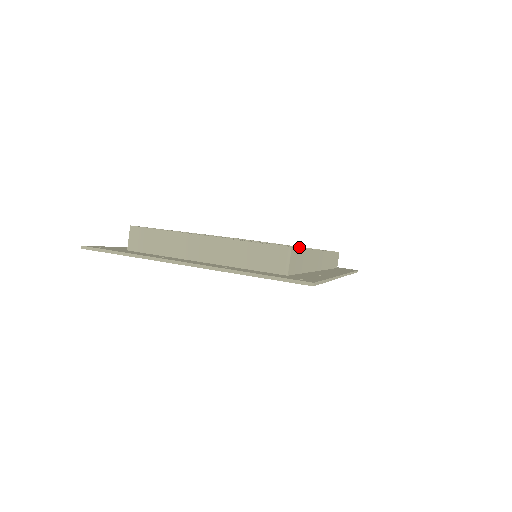
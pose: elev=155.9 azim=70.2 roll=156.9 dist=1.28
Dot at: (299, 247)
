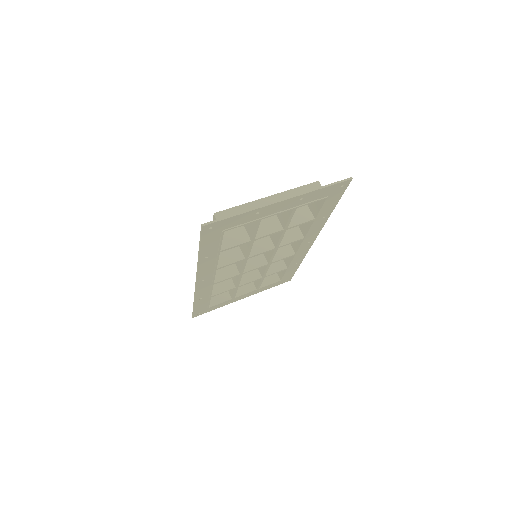
Dot at: occluded
